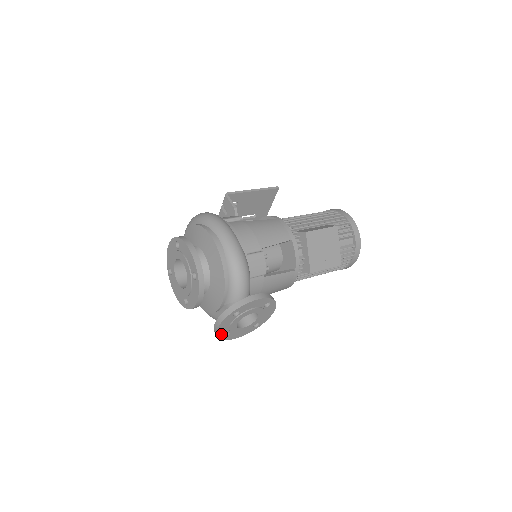
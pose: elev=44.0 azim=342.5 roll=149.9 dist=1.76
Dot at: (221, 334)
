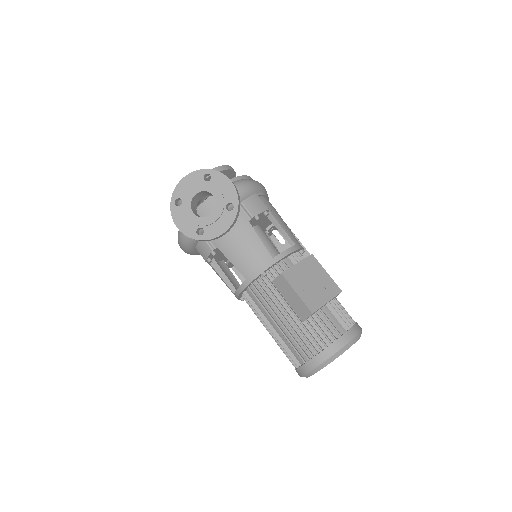
Dot at: (177, 194)
